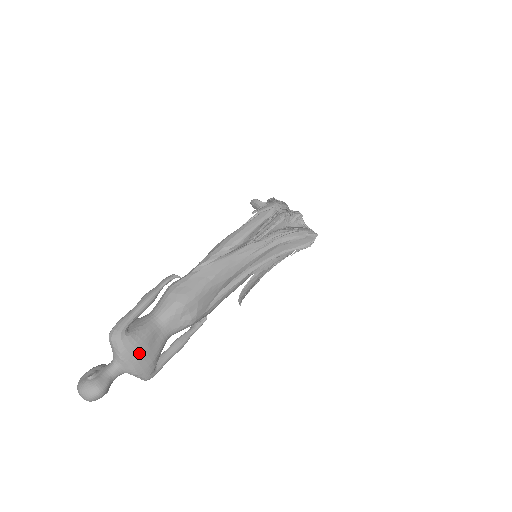
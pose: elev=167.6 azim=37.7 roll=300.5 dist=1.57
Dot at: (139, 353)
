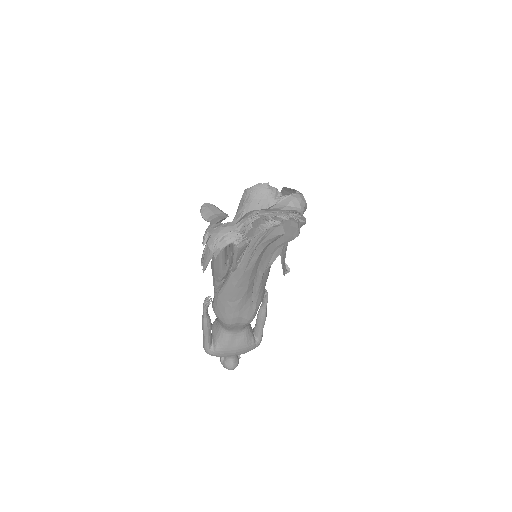
Dot at: (232, 353)
